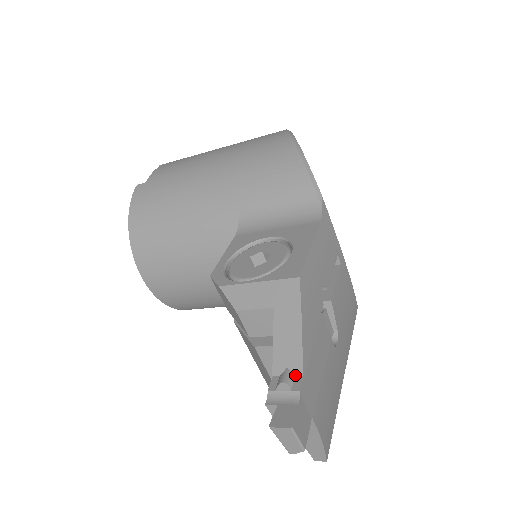
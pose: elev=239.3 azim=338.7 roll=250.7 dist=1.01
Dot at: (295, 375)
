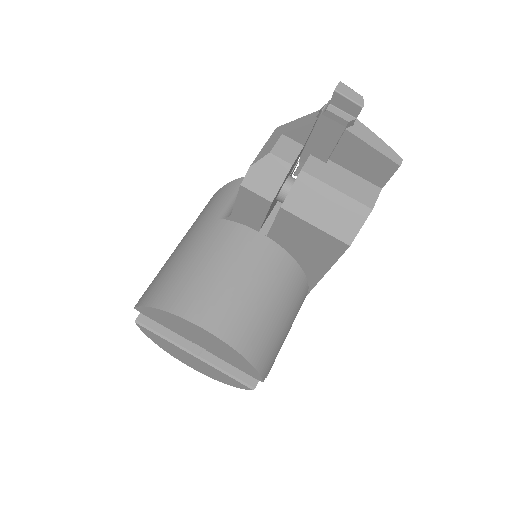
Dot at: occluded
